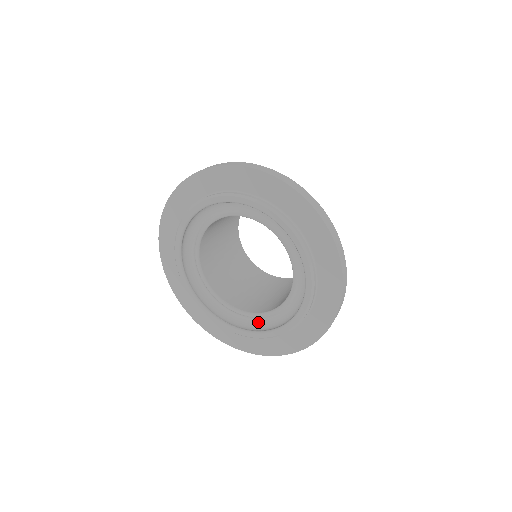
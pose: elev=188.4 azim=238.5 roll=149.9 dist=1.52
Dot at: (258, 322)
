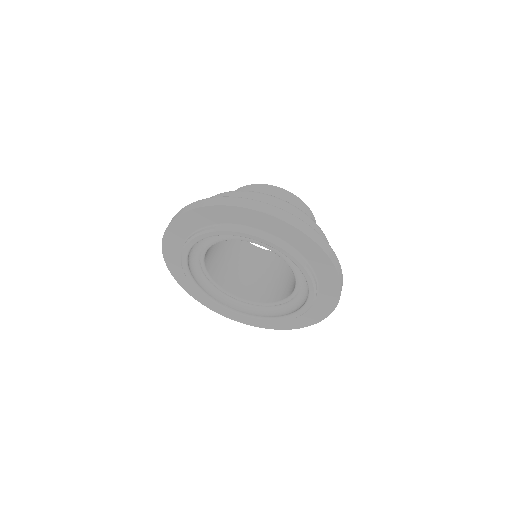
Dot at: (250, 306)
